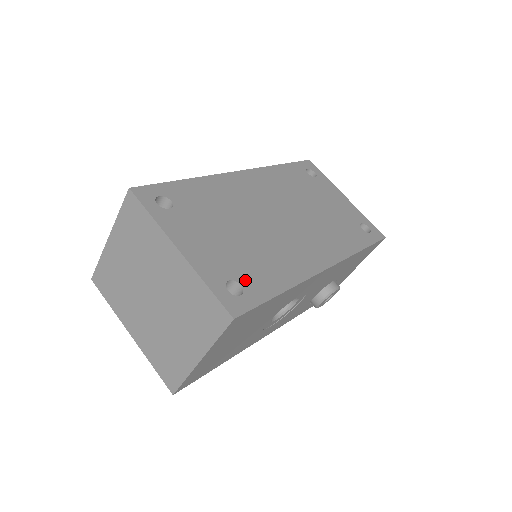
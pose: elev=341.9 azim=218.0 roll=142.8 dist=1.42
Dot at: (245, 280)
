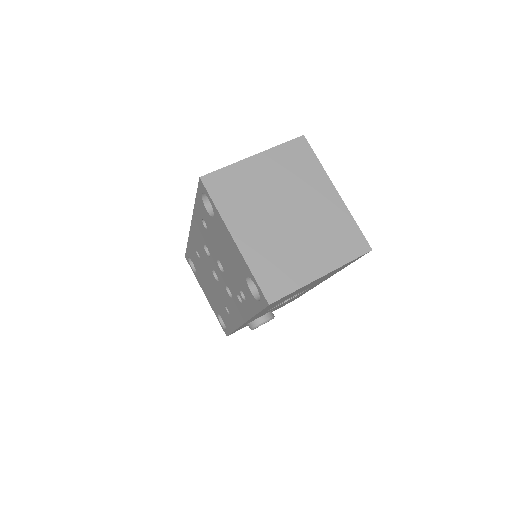
Dot at: occluded
